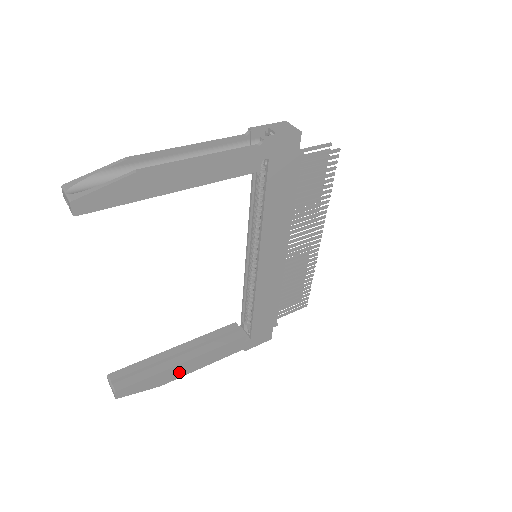
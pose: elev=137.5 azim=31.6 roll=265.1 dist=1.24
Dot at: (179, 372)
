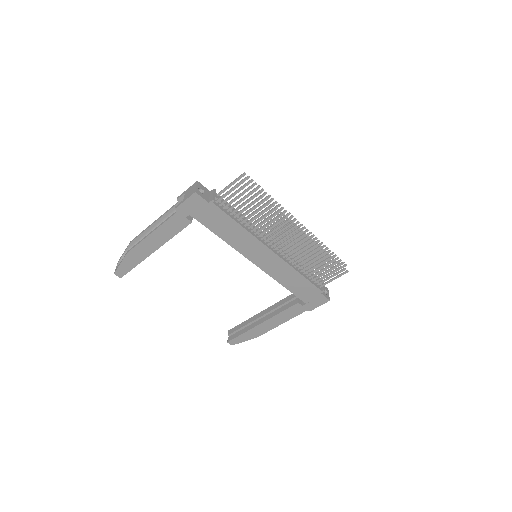
Dot at: (263, 329)
